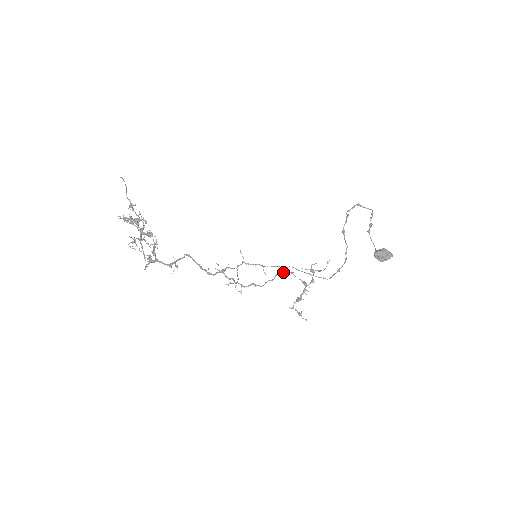
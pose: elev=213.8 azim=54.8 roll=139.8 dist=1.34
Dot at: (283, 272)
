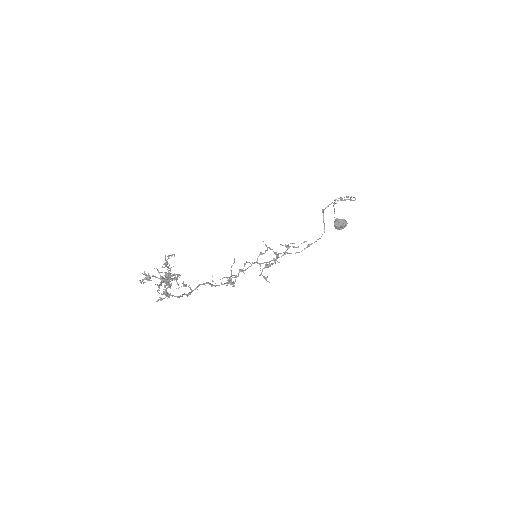
Dot at: occluded
